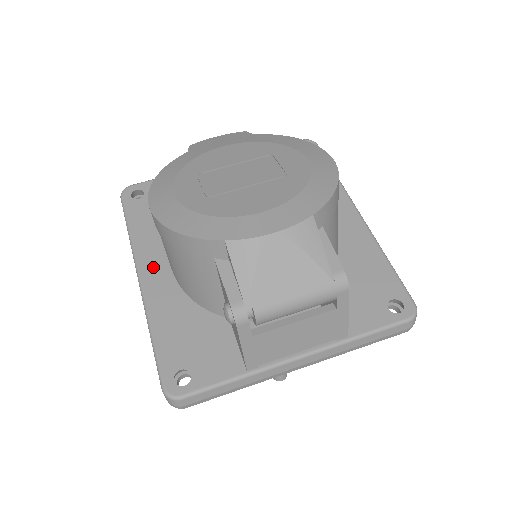
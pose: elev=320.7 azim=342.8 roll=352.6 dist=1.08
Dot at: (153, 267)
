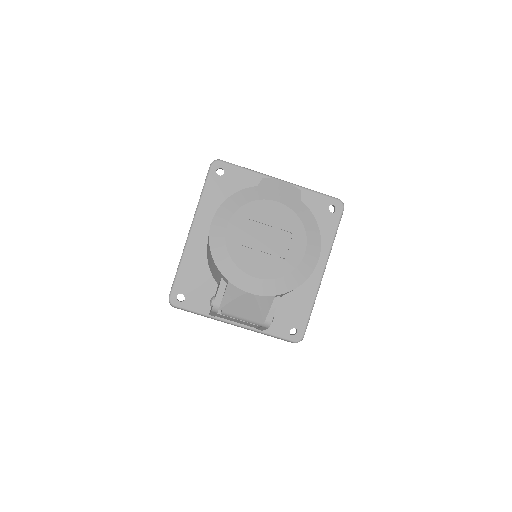
Dot at: (201, 229)
